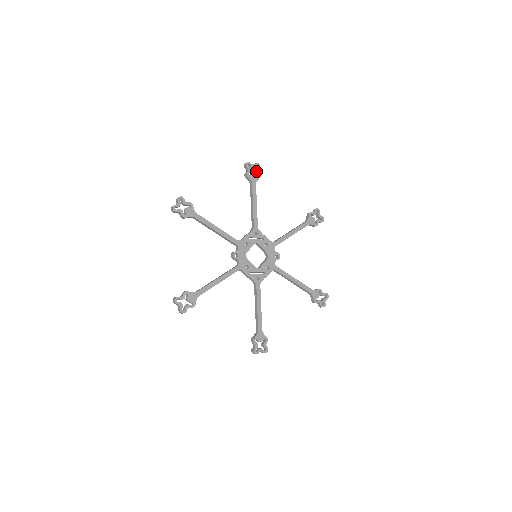
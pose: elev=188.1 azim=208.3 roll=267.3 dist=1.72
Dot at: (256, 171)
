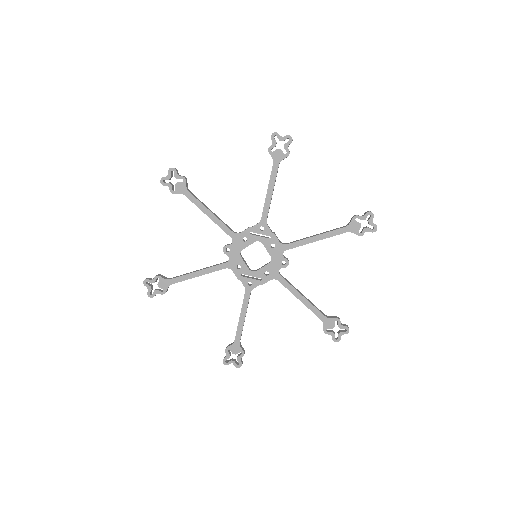
Dot at: (284, 146)
